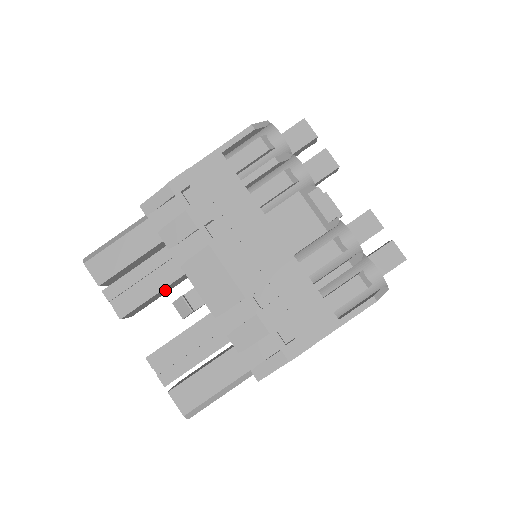
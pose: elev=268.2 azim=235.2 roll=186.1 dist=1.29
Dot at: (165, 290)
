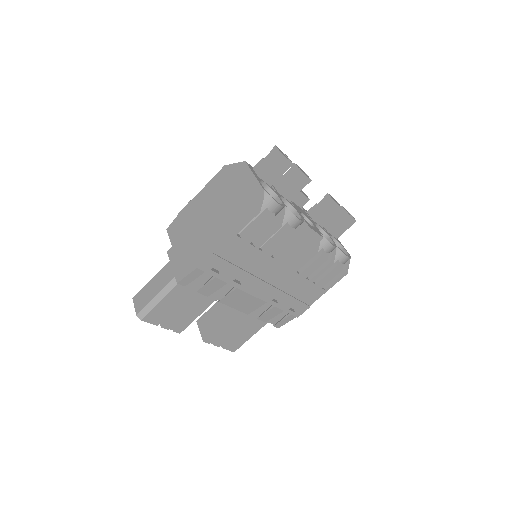
Dot at: occluded
